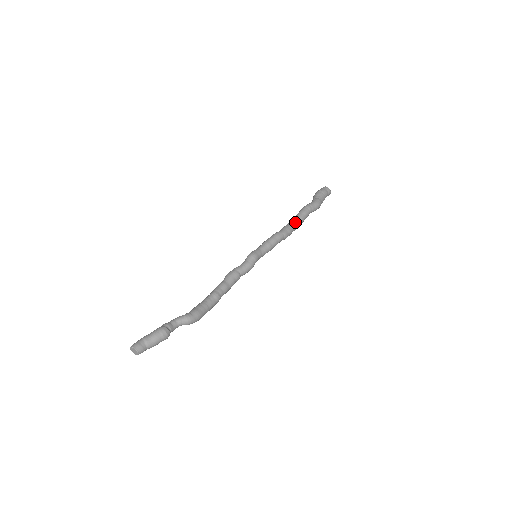
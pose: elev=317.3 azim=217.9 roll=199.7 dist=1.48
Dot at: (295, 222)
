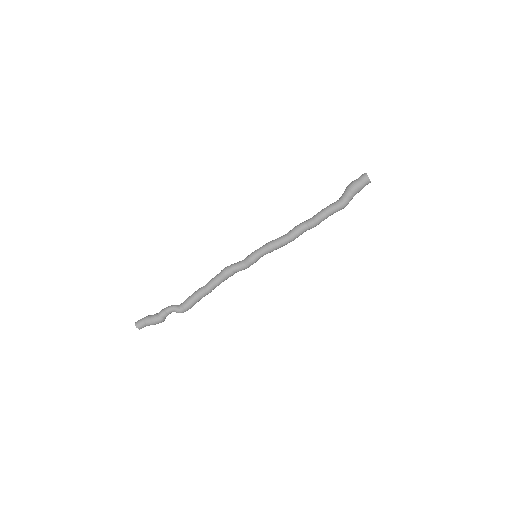
Dot at: (309, 228)
